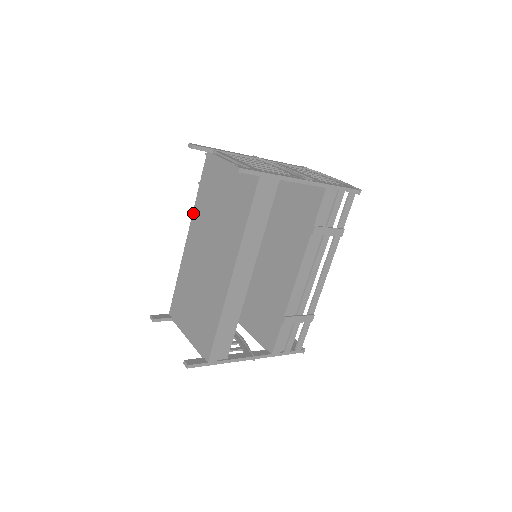
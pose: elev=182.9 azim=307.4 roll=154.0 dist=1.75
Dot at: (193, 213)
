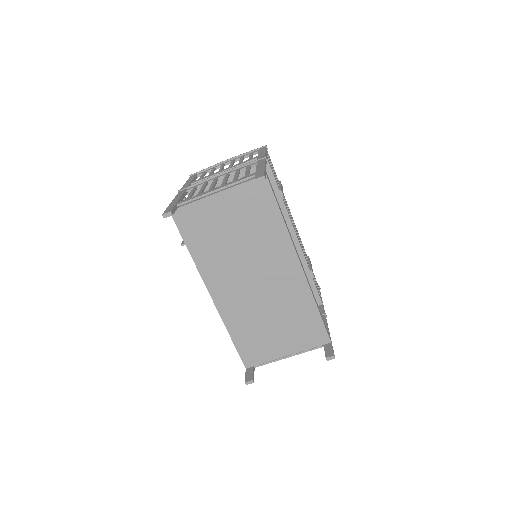
Dot at: (200, 272)
